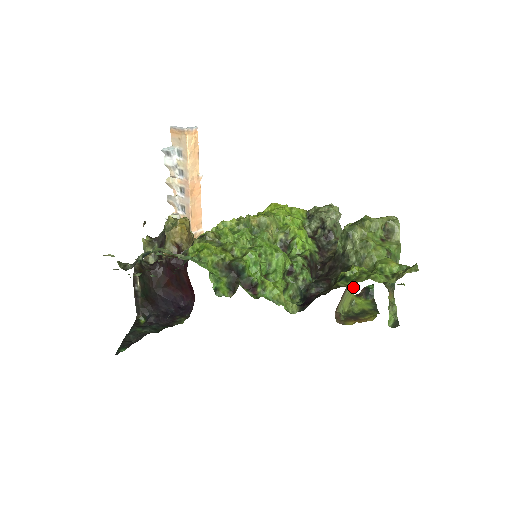
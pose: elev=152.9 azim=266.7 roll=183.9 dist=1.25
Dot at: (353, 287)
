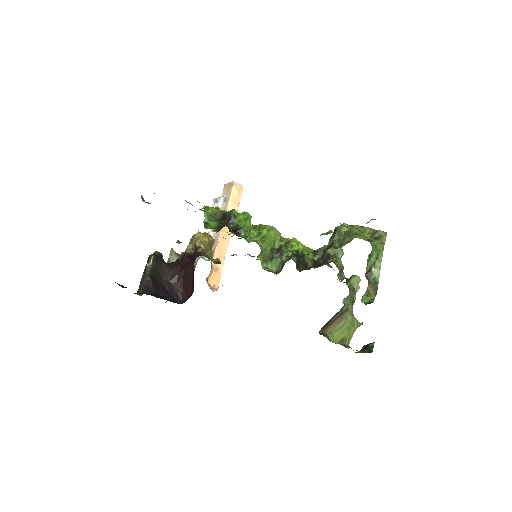
Dot at: (348, 326)
